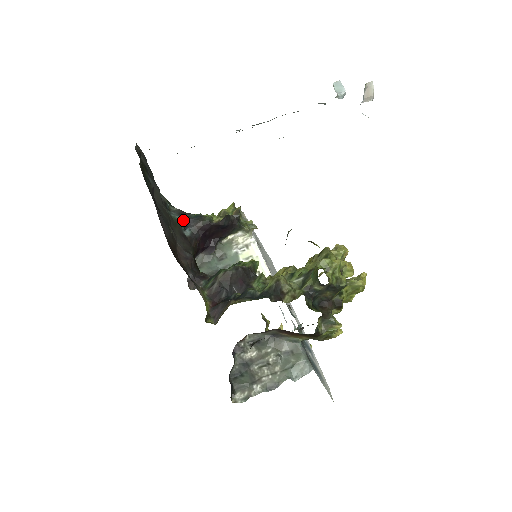
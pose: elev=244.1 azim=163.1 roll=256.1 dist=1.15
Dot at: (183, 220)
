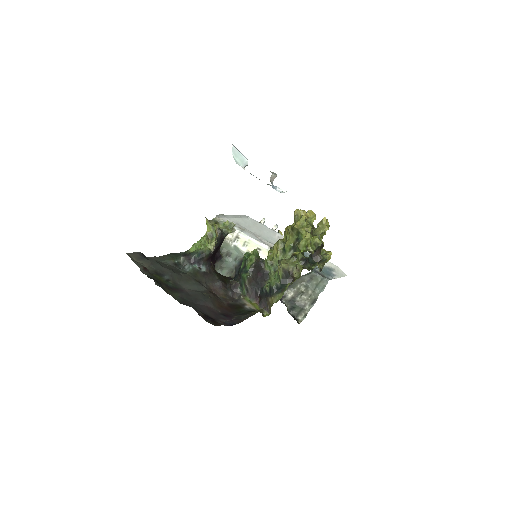
Dot at: (194, 263)
